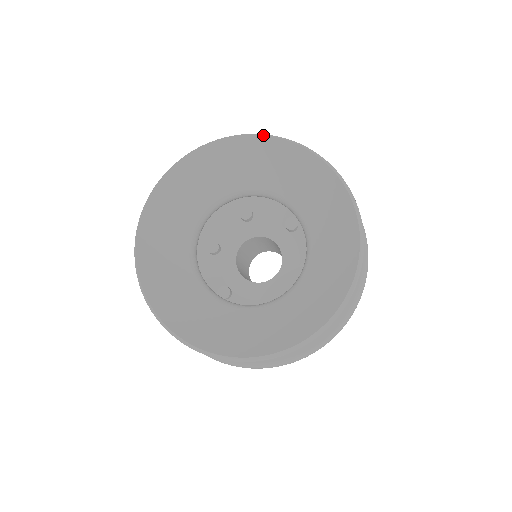
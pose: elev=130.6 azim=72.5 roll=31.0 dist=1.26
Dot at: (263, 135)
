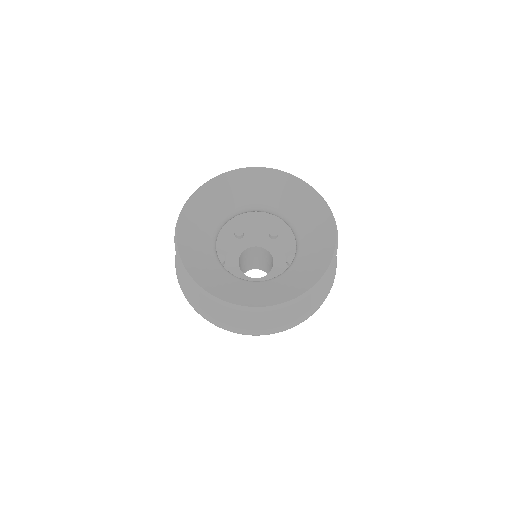
Dot at: (251, 167)
